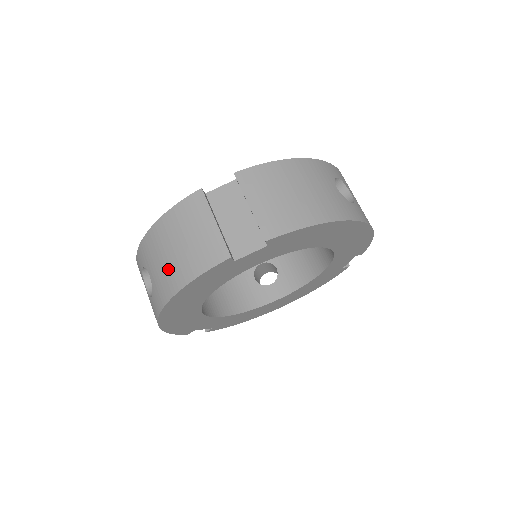
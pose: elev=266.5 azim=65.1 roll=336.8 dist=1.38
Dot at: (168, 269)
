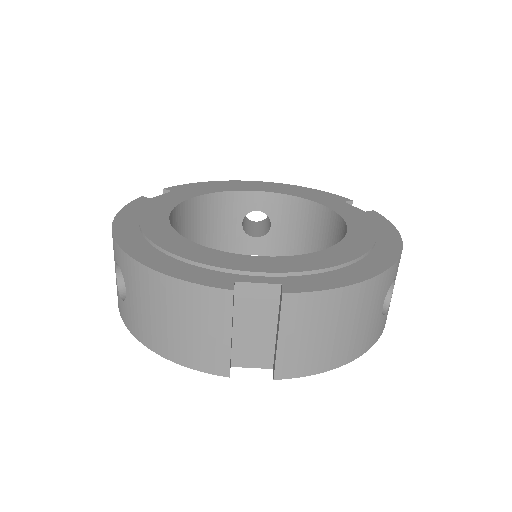
Dot at: (152, 325)
